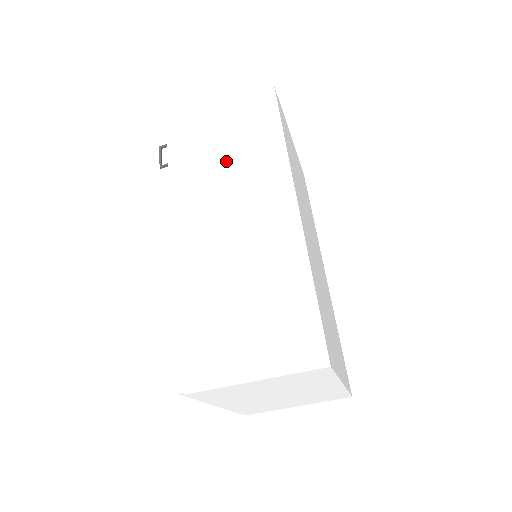
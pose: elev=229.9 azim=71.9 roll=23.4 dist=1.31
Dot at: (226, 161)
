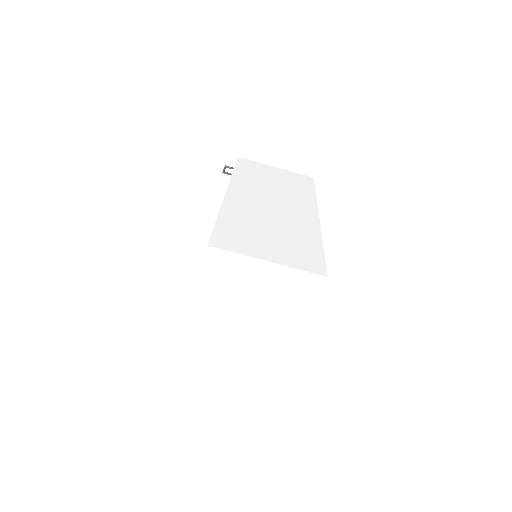
Dot at: (275, 185)
